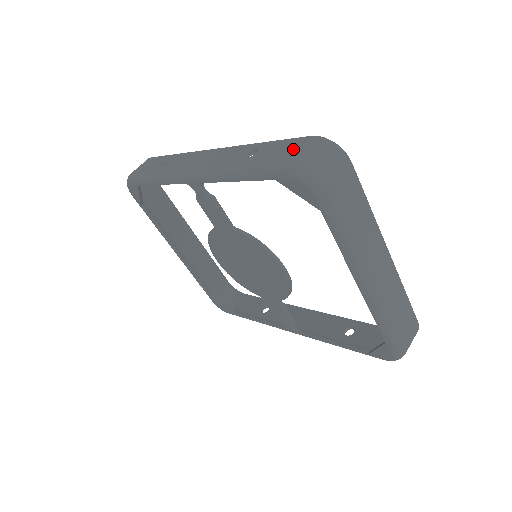
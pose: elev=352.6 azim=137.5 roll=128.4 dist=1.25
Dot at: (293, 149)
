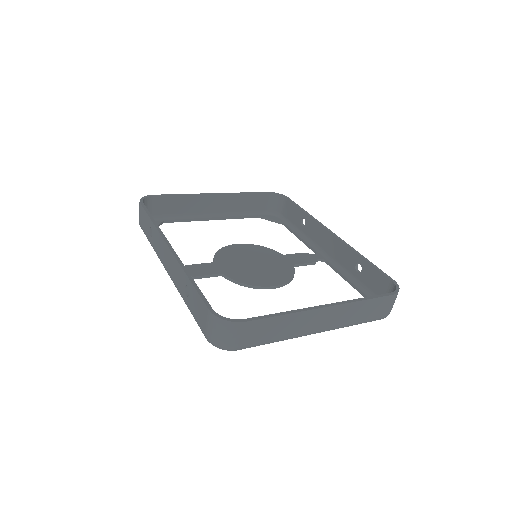
Dot at: (204, 320)
